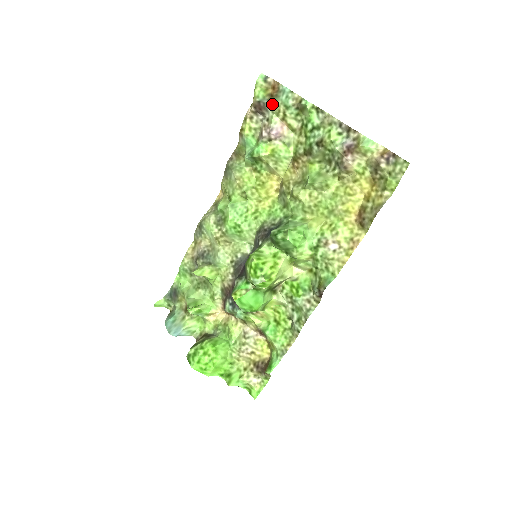
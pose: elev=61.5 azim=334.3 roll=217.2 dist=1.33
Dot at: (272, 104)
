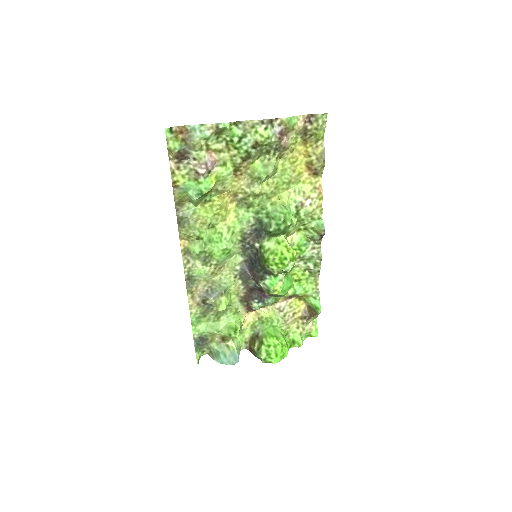
Dot at: (191, 145)
